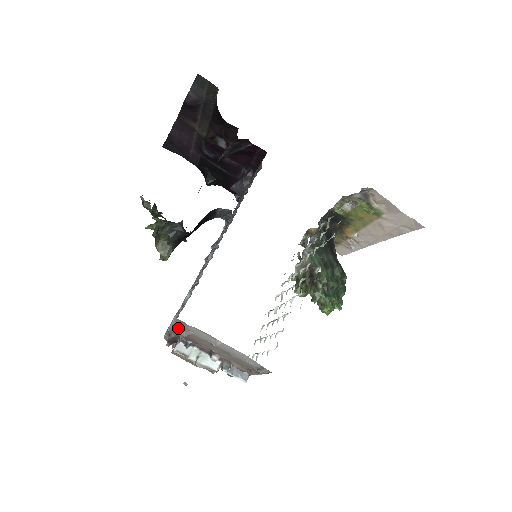
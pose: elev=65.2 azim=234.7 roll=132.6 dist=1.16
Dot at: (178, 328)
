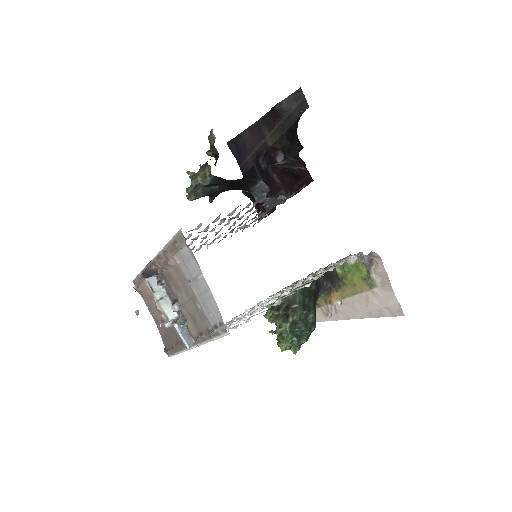
Dot at: (169, 252)
